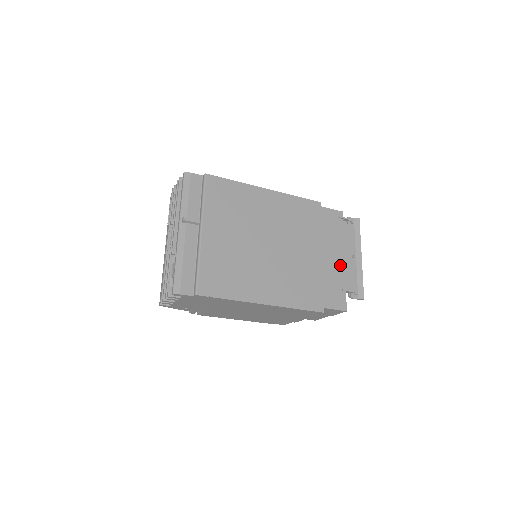
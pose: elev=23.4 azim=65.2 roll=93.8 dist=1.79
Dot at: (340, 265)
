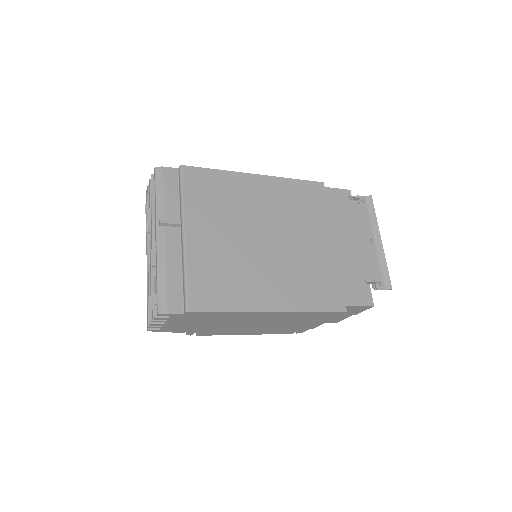
Dot at: (357, 252)
